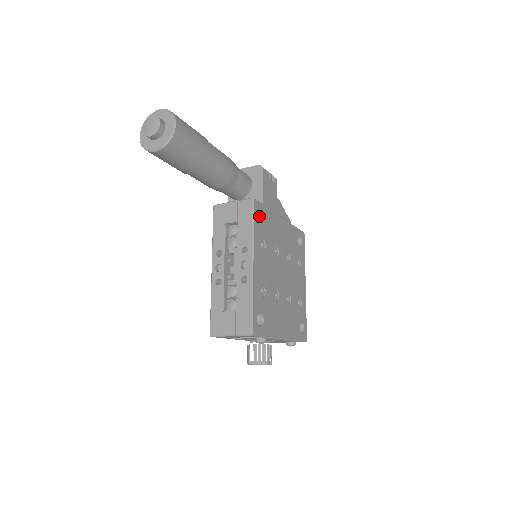
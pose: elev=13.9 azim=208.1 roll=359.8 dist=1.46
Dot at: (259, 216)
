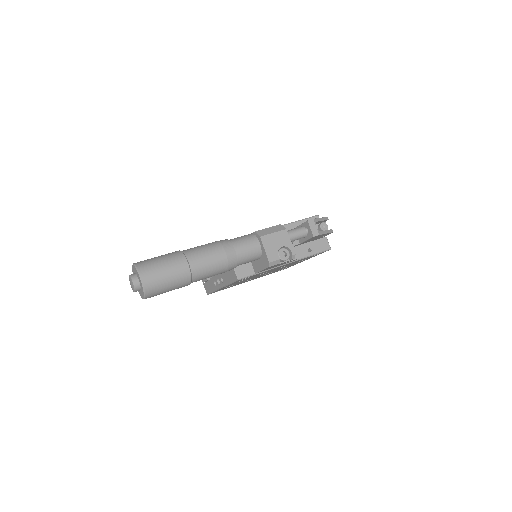
Dot at: occluded
